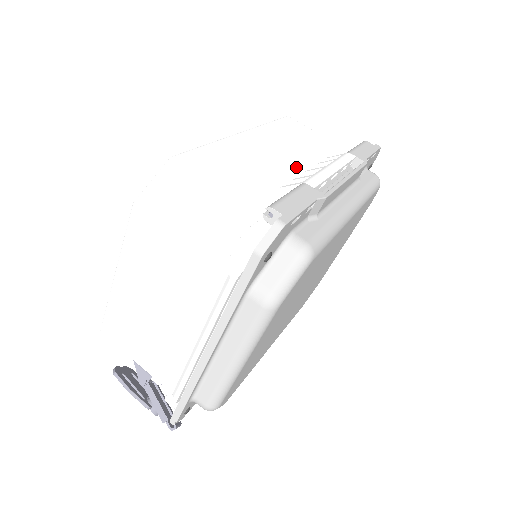
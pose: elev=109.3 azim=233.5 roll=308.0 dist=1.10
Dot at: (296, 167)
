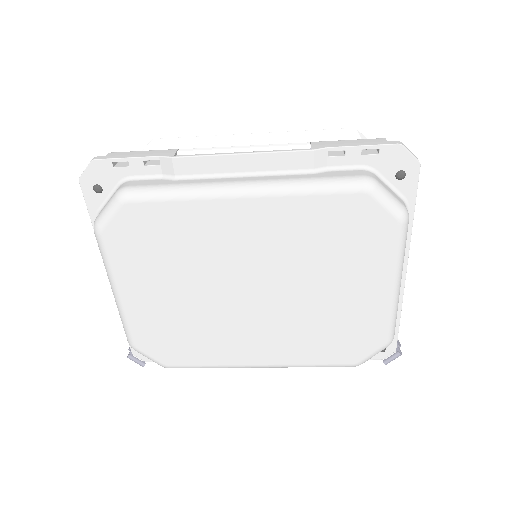
Dot at: occluded
